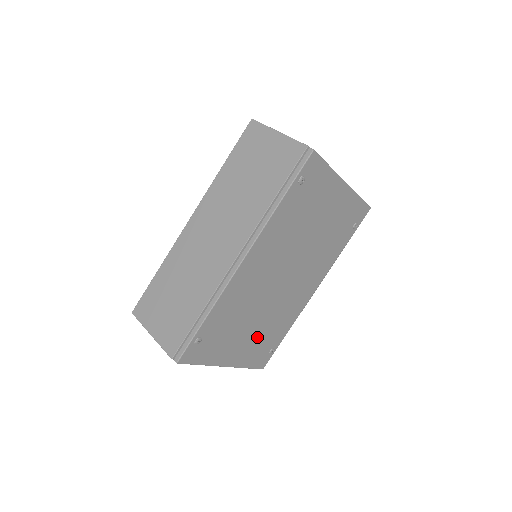
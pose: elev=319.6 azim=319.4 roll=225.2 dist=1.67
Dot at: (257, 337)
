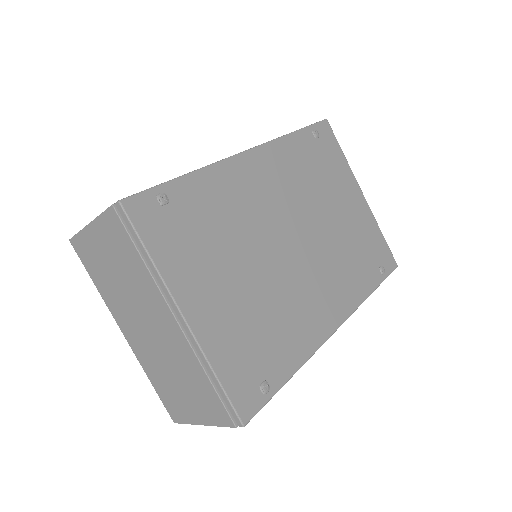
Dot at: (245, 315)
